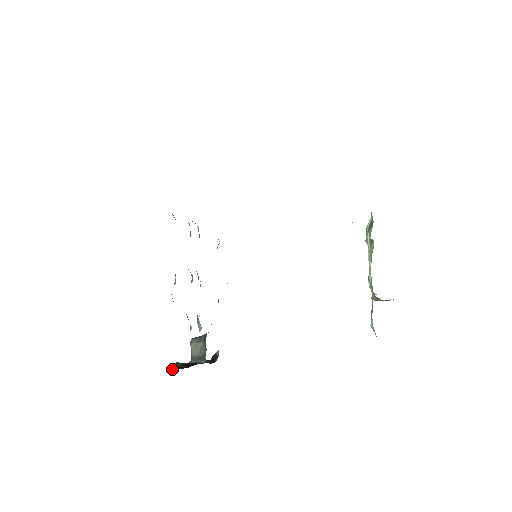
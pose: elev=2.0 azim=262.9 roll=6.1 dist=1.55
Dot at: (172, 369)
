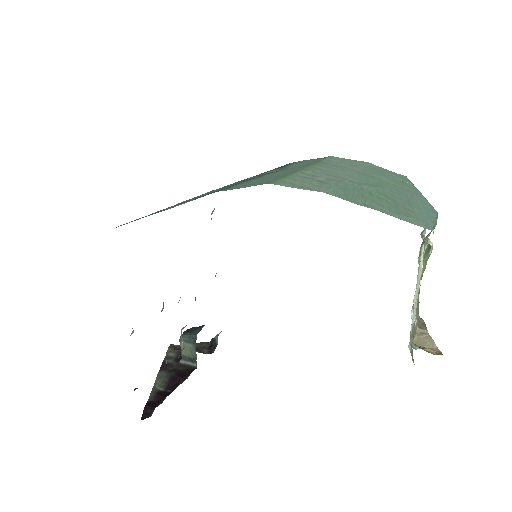
Dot at: (145, 411)
